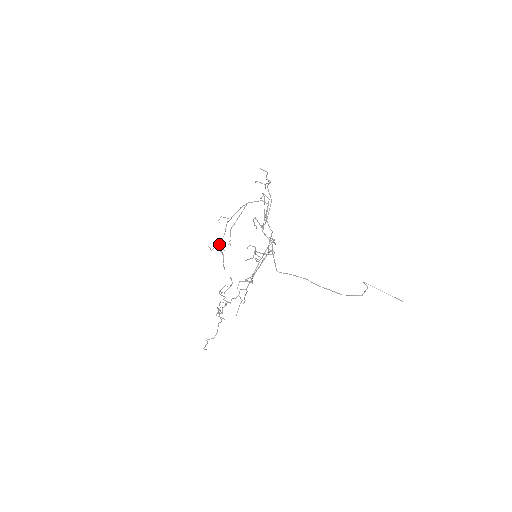
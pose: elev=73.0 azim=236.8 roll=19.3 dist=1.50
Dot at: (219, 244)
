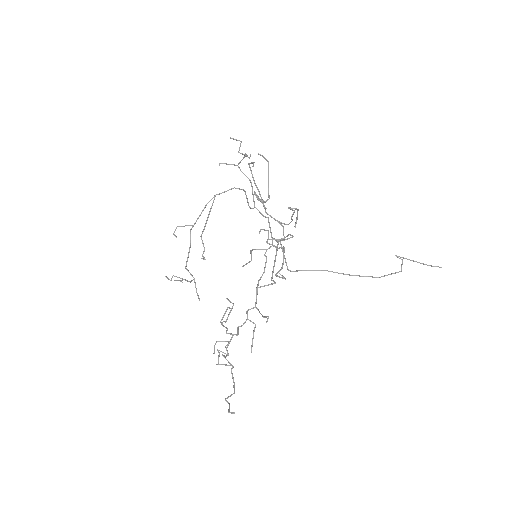
Dot at: occluded
